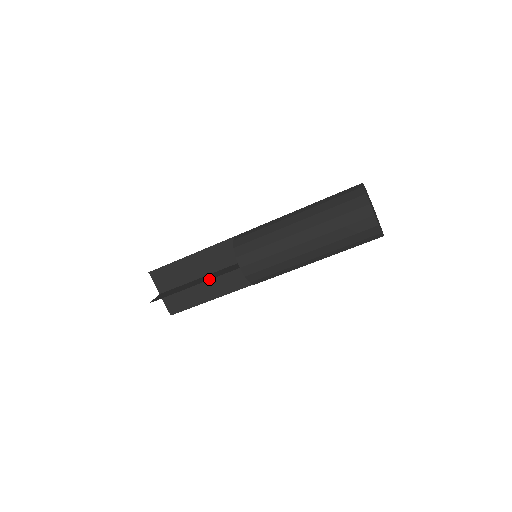
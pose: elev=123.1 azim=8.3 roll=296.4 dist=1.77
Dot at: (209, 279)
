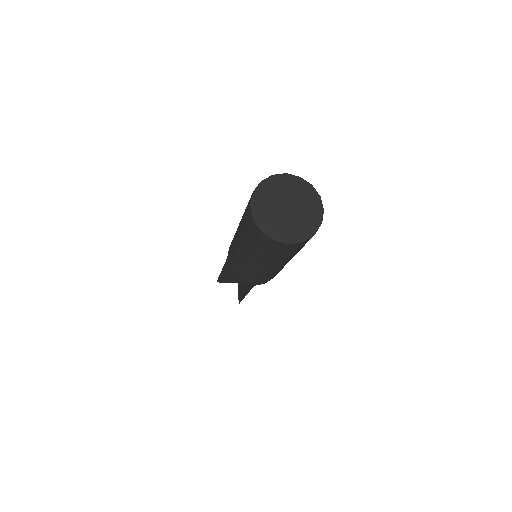
Dot at: (248, 292)
